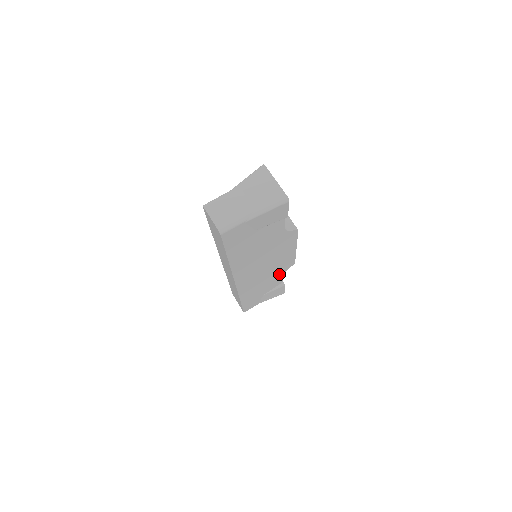
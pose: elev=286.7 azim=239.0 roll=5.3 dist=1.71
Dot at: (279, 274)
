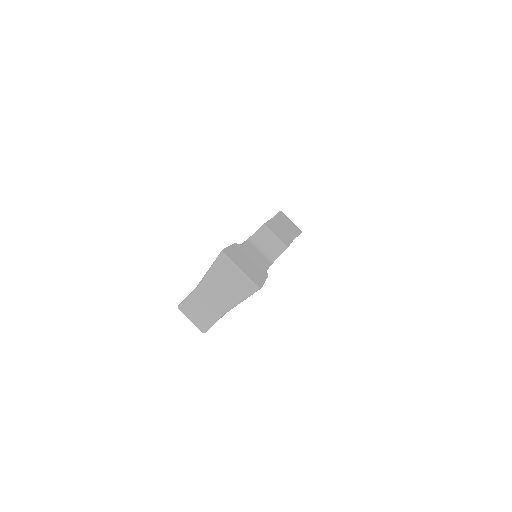
Dot at: occluded
